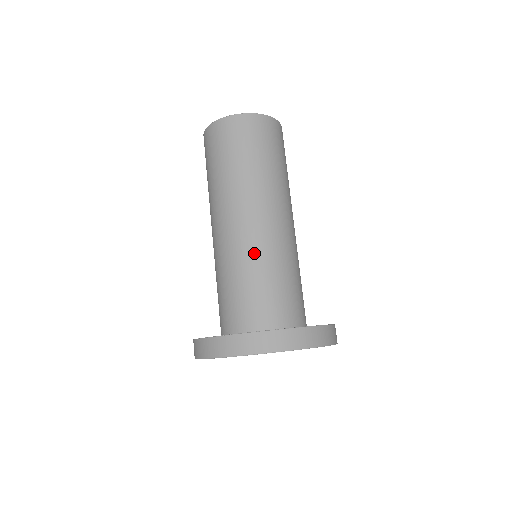
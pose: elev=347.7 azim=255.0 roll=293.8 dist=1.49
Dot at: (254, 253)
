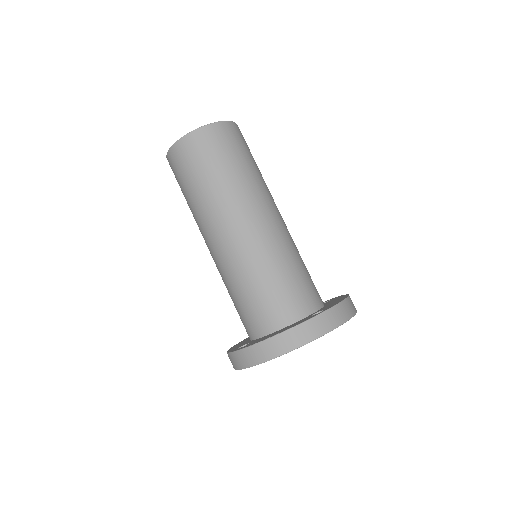
Dot at: (267, 253)
